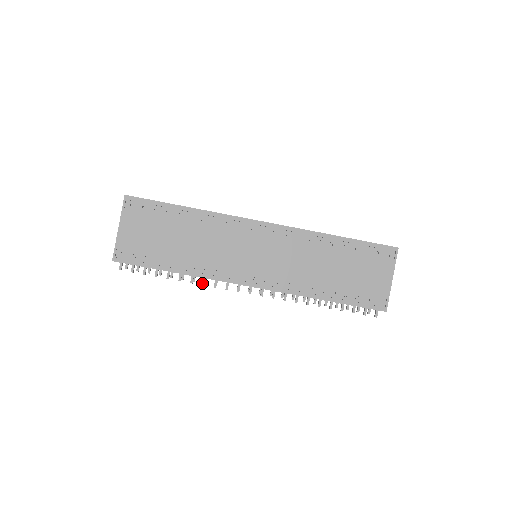
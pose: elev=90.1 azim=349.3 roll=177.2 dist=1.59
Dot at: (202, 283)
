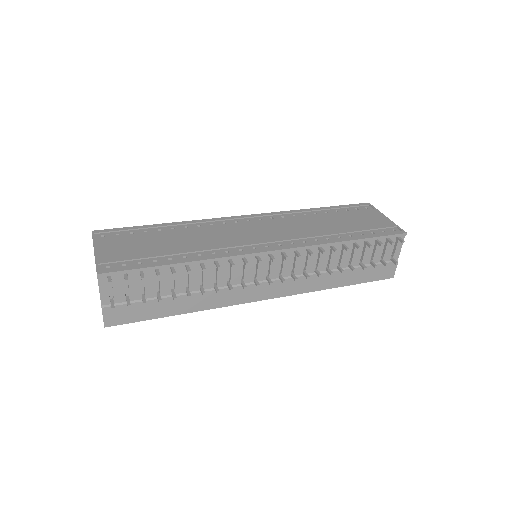
Dot at: (217, 266)
